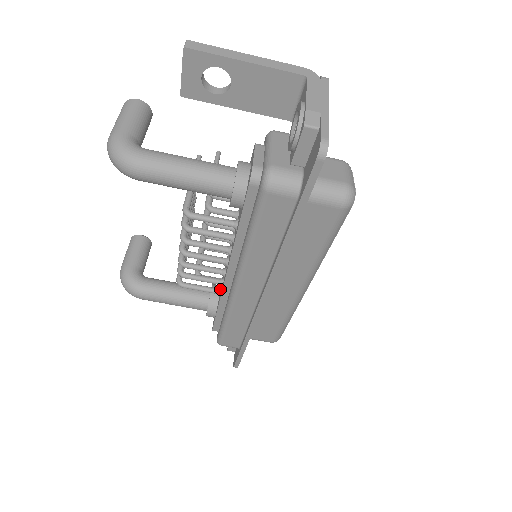
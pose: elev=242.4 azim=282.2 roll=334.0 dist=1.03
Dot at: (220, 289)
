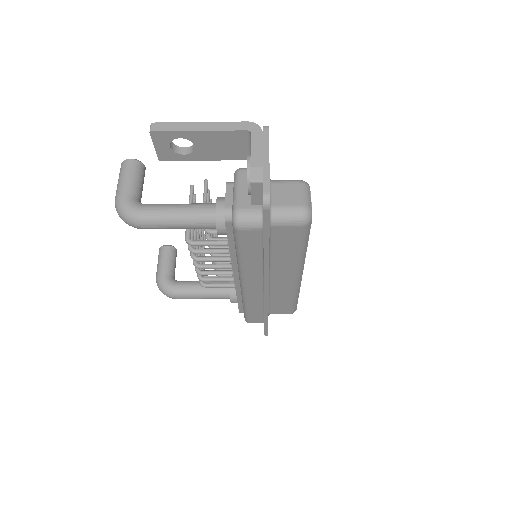
Dot at: occluded
